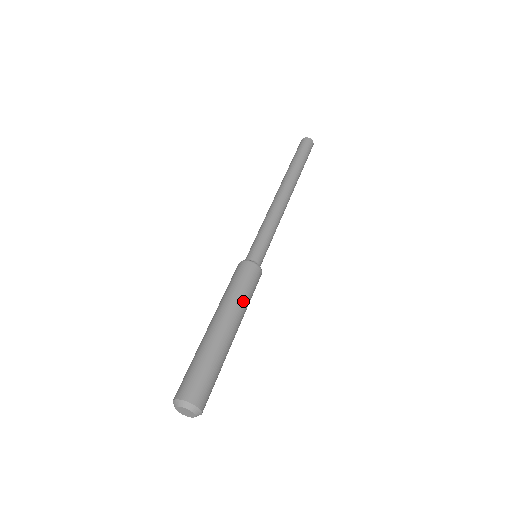
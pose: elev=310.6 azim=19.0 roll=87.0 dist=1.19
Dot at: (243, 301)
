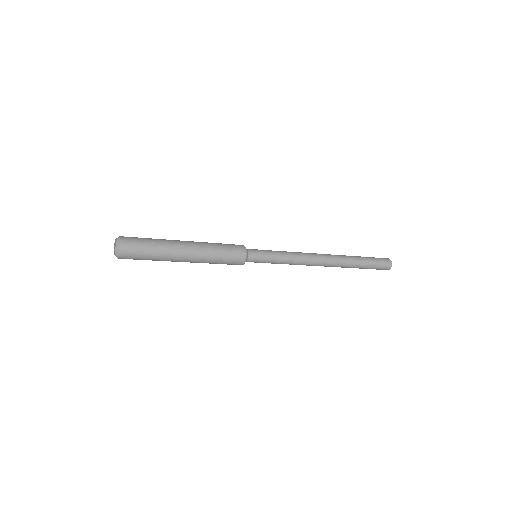
Dot at: (210, 243)
